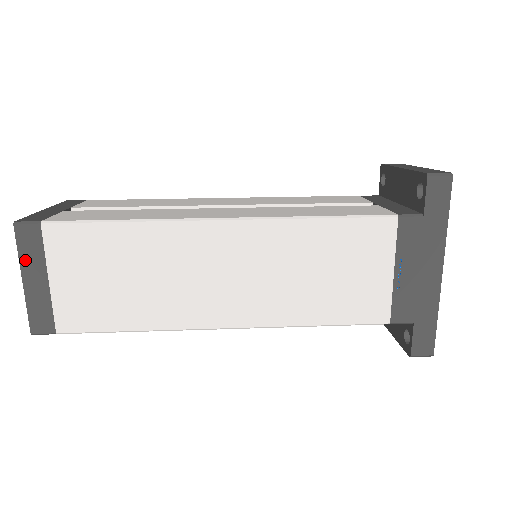
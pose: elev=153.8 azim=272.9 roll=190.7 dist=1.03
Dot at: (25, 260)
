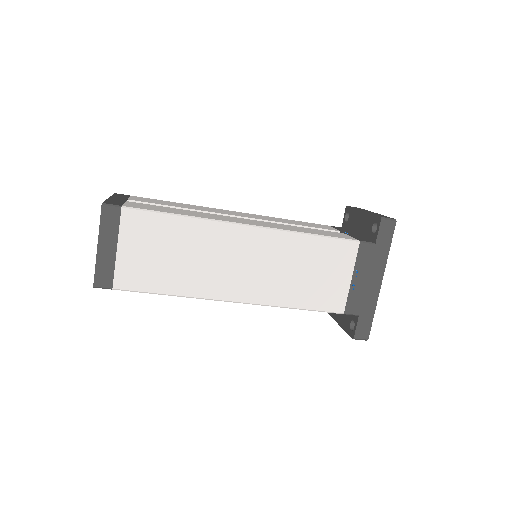
Dot at: (103, 232)
